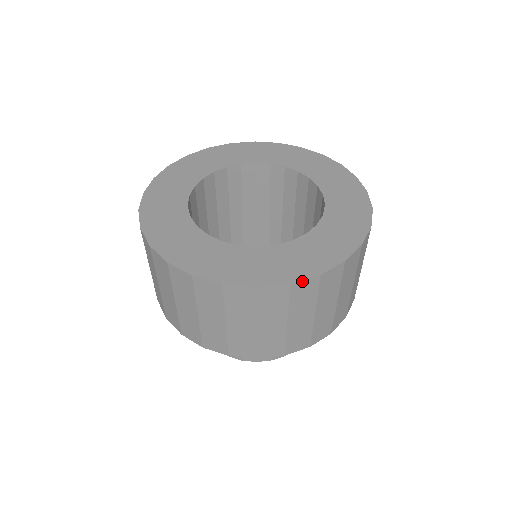
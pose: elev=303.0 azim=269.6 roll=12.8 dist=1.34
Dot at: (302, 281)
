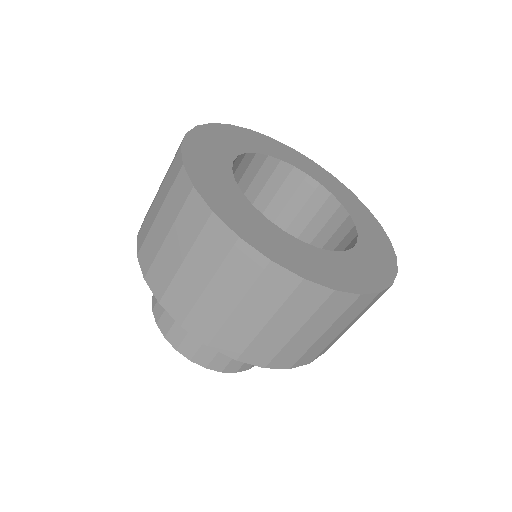
Dot at: (315, 284)
